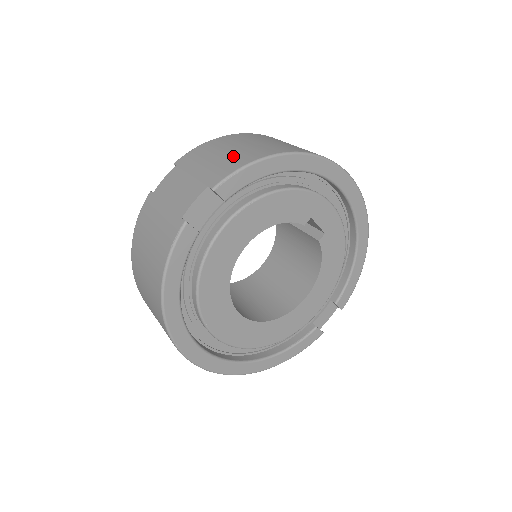
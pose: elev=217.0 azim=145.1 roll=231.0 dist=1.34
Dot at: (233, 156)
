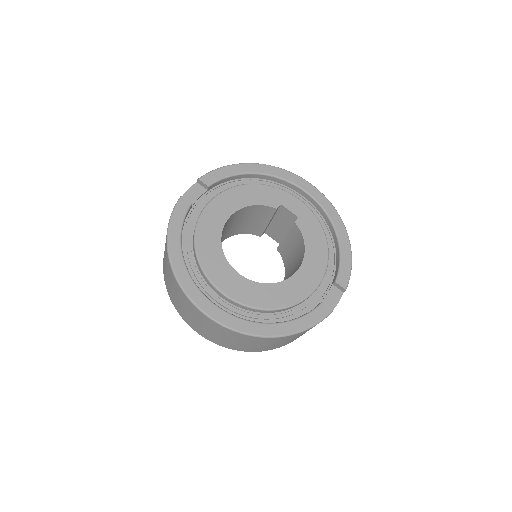
Dot at: occluded
